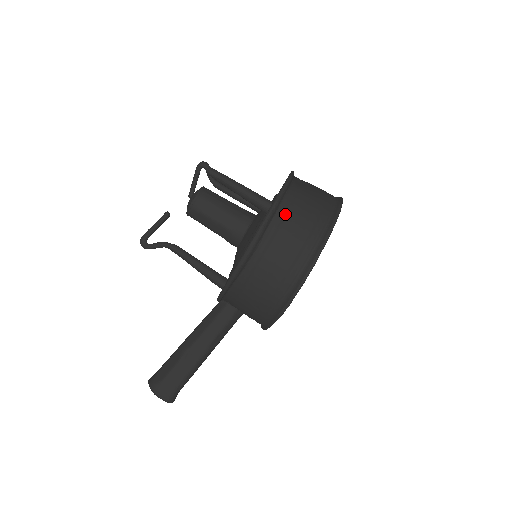
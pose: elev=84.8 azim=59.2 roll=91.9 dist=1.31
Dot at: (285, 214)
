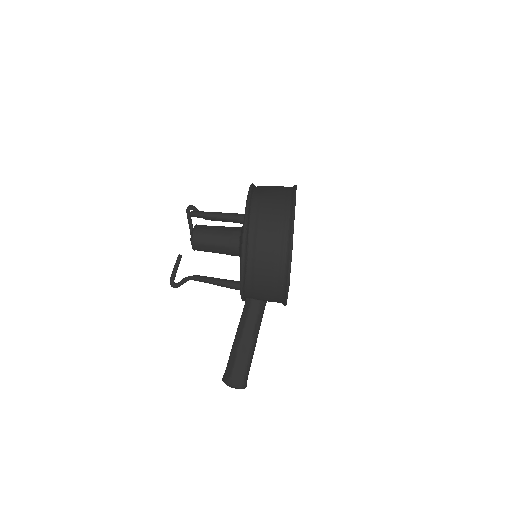
Dot at: (256, 219)
